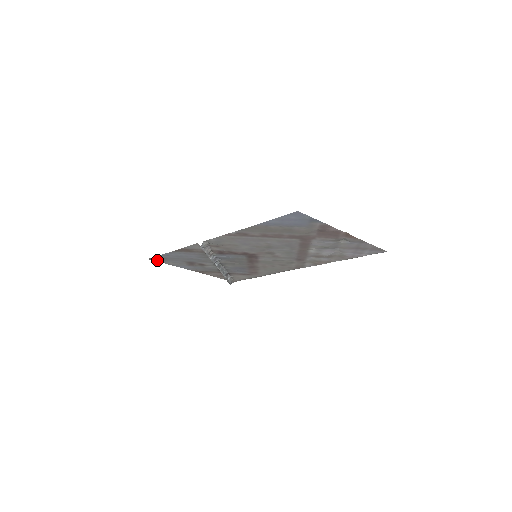
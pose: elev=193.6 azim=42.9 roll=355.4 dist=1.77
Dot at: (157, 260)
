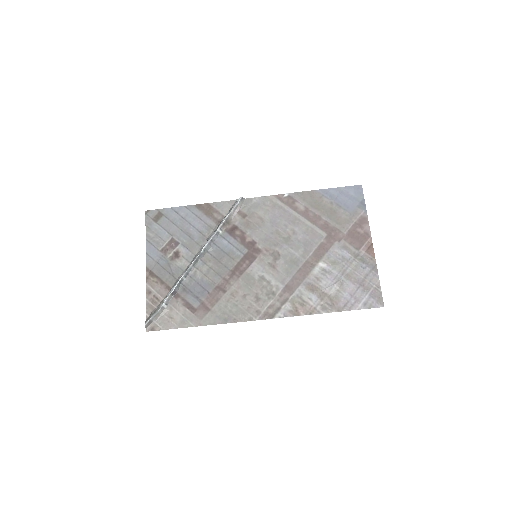
Dot at: (149, 219)
